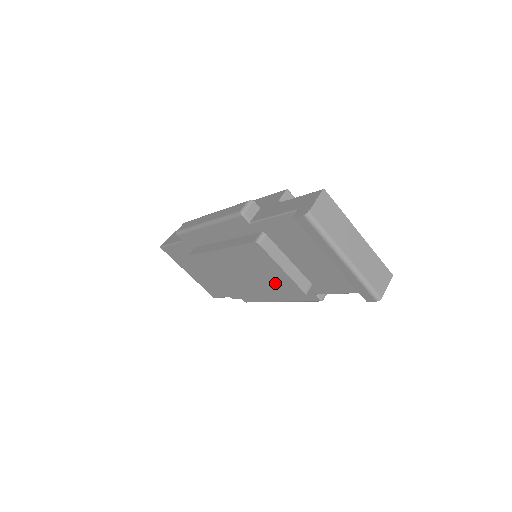
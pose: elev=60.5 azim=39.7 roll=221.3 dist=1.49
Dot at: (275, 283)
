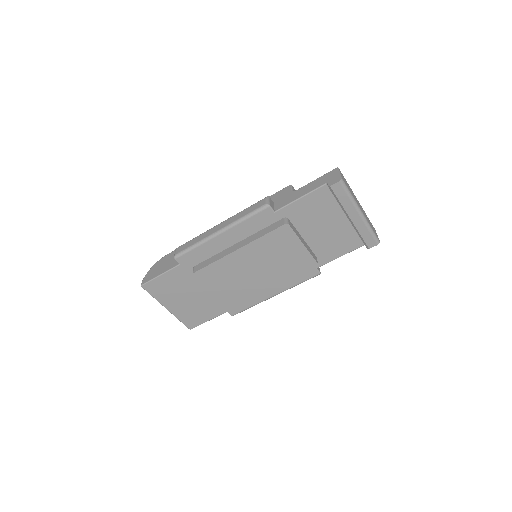
Dot at: (290, 265)
